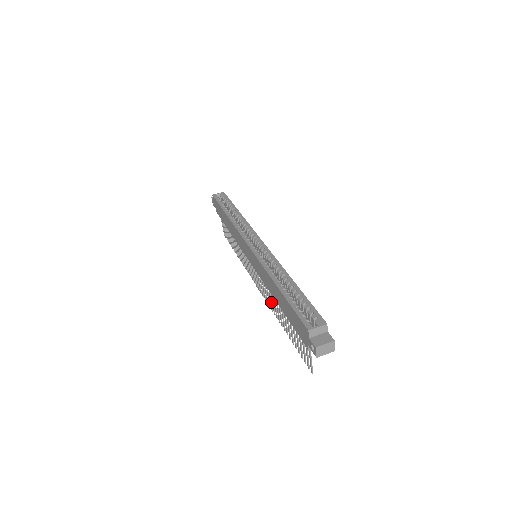
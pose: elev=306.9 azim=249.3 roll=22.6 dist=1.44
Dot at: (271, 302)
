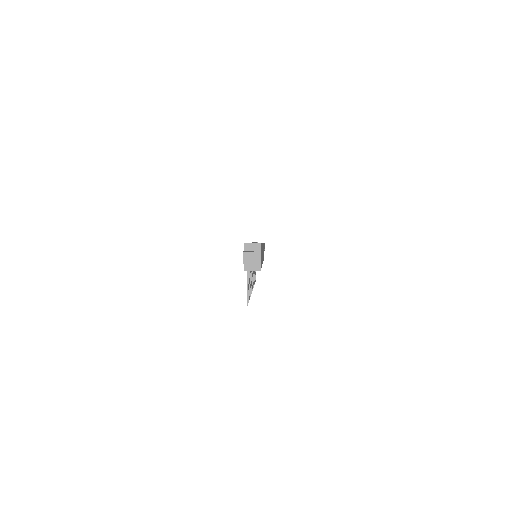
Dot at: occluded
